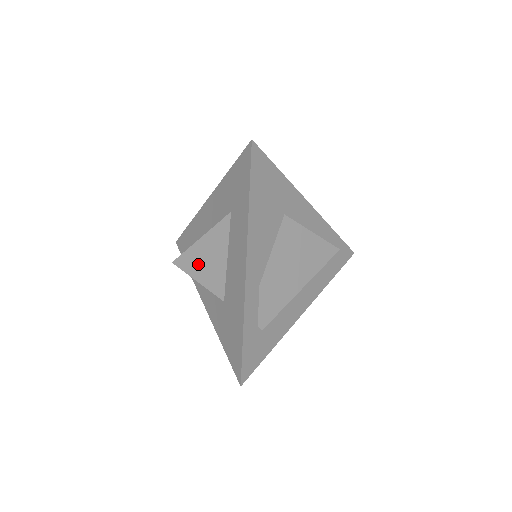
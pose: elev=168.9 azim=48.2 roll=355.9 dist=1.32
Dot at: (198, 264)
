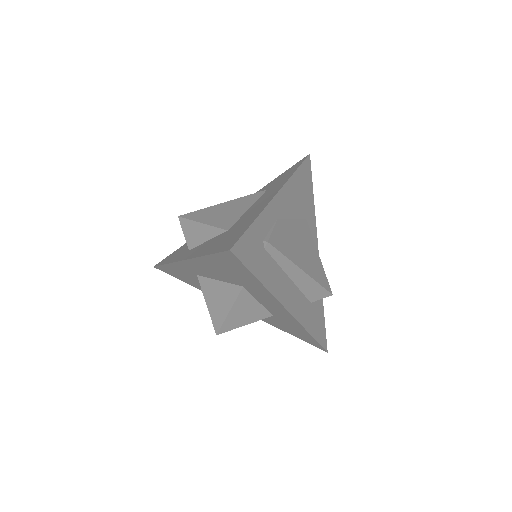
Dot at: (211, 214)
